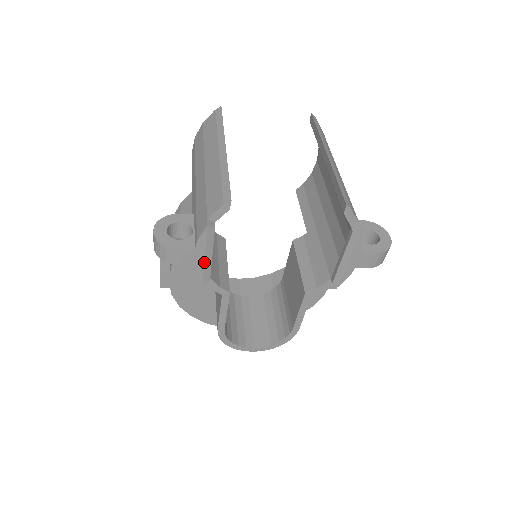
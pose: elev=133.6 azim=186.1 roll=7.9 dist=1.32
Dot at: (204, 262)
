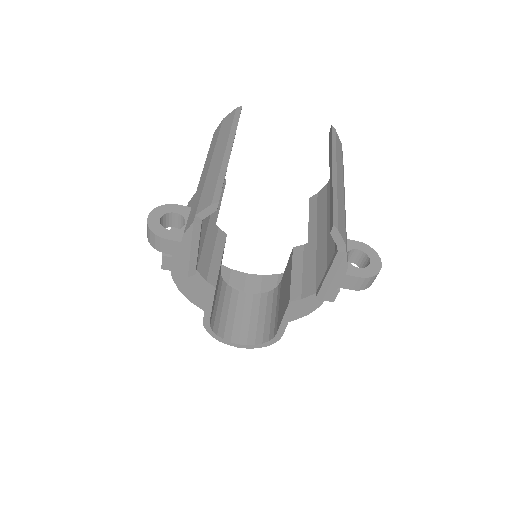
Dot at: (190, 255)
